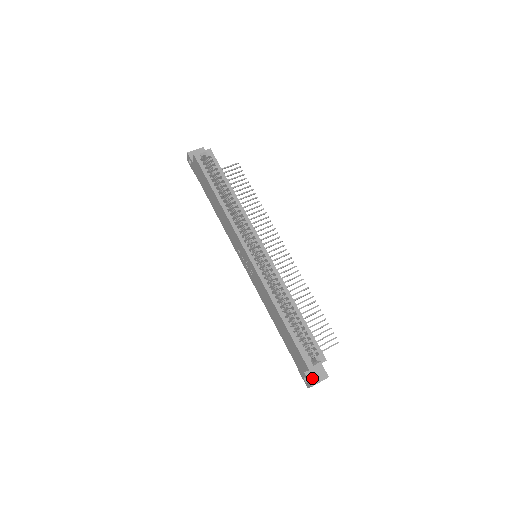
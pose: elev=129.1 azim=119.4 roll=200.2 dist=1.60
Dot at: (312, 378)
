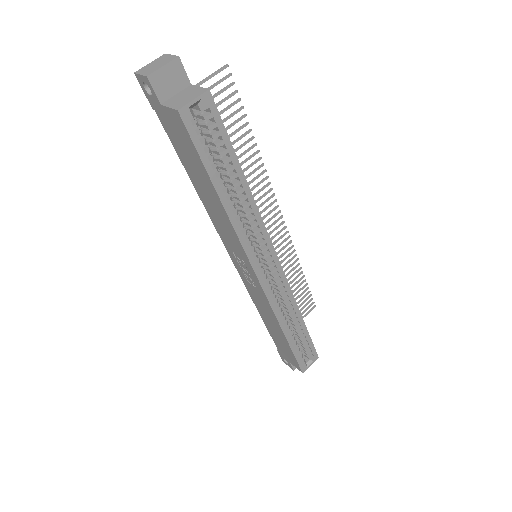
Dot at: occluded
